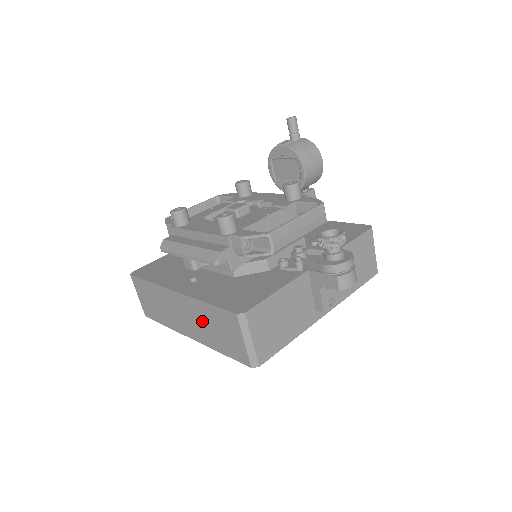
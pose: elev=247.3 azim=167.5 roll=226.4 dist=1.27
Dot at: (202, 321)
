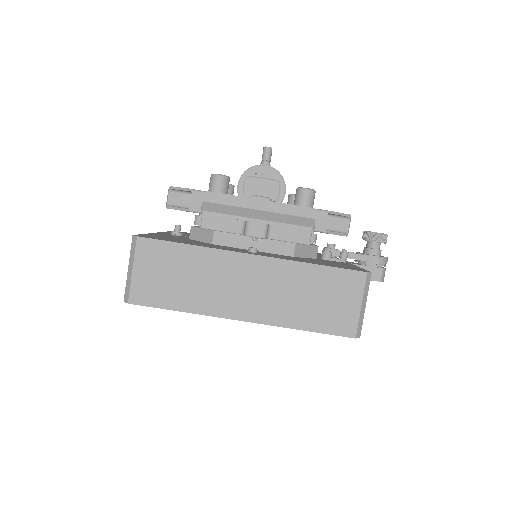
Dot at: (290, 290)
